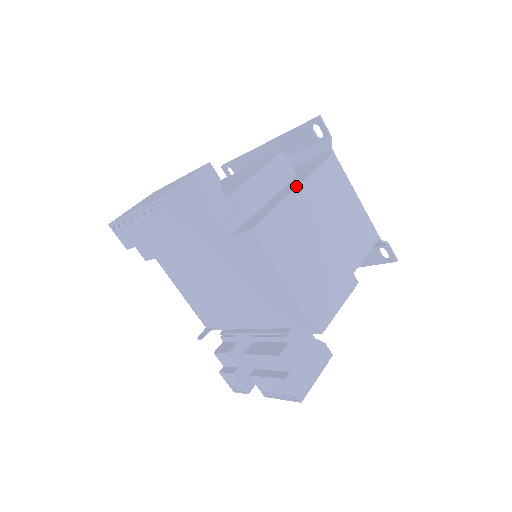
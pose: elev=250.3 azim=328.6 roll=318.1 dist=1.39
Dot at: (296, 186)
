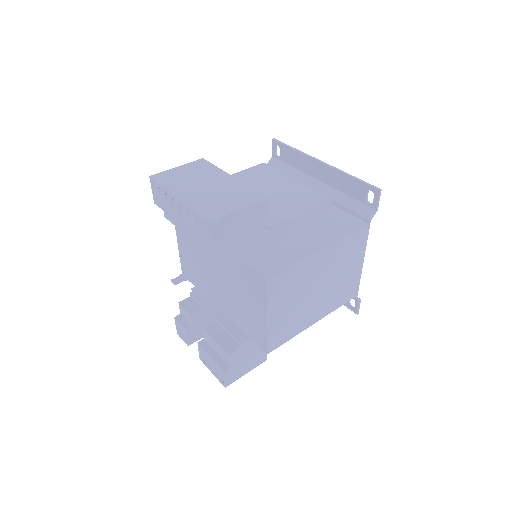
Dot at: (323, 247)
